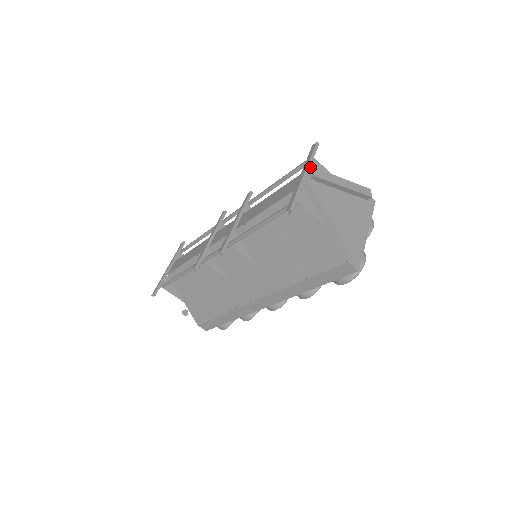
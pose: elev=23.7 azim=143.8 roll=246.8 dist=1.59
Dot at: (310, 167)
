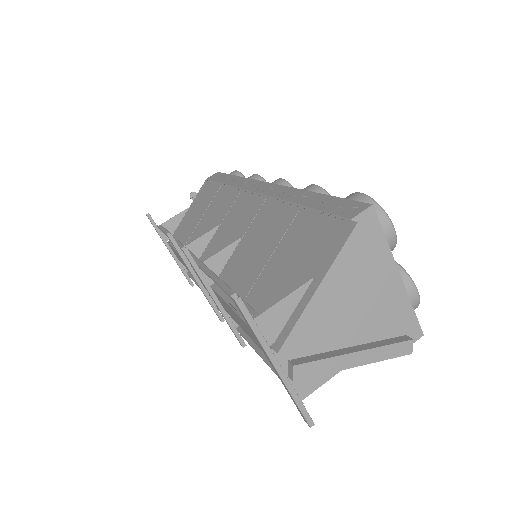
Dot at: (267, 339)
